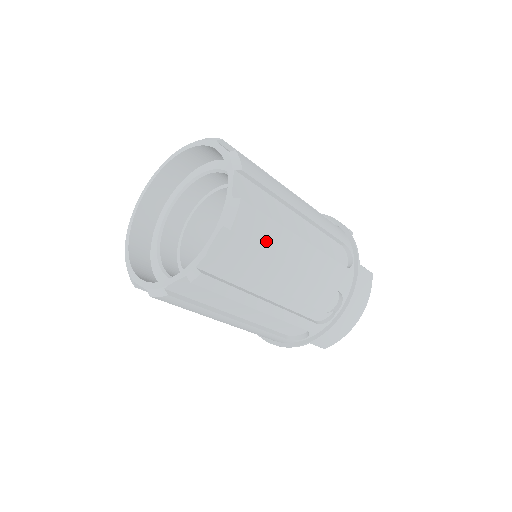
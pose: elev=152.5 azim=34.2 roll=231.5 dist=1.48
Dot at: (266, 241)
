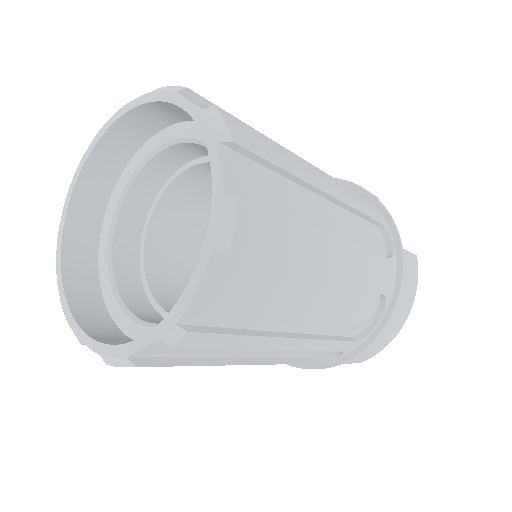
Dot at: (285, 255)
